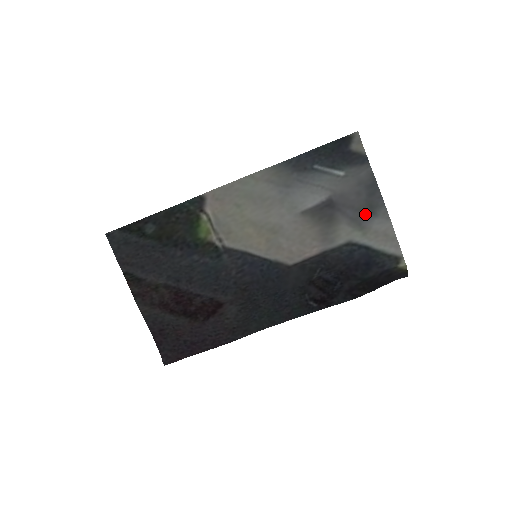
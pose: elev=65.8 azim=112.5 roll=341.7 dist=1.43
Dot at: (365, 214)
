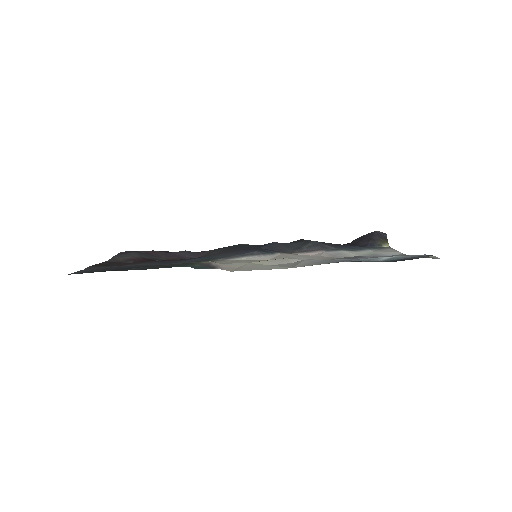
Dot at: (385, 256)
